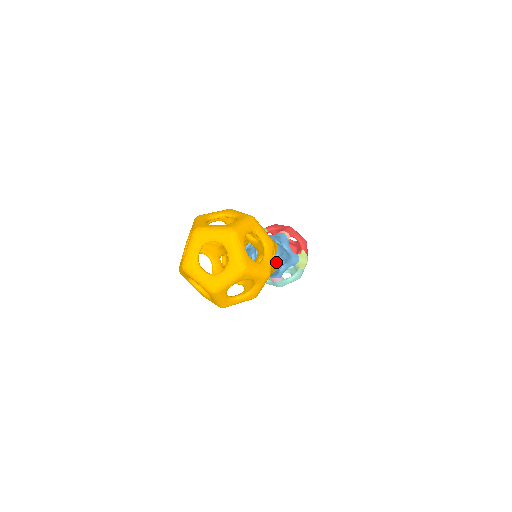
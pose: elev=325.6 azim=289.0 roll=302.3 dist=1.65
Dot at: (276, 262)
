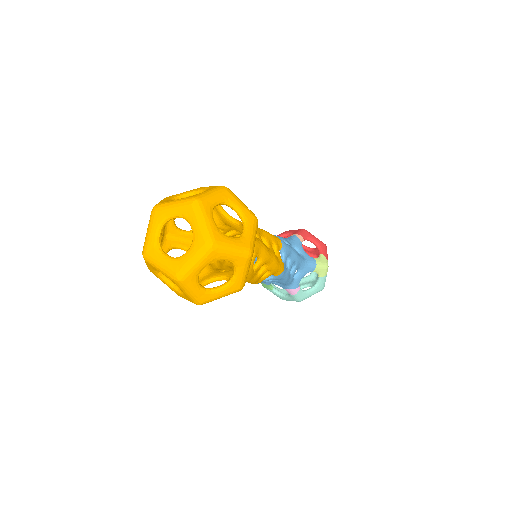
Dot at: (280, 260)
